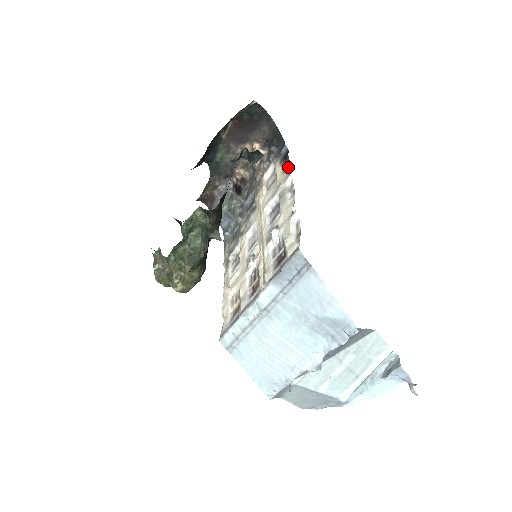
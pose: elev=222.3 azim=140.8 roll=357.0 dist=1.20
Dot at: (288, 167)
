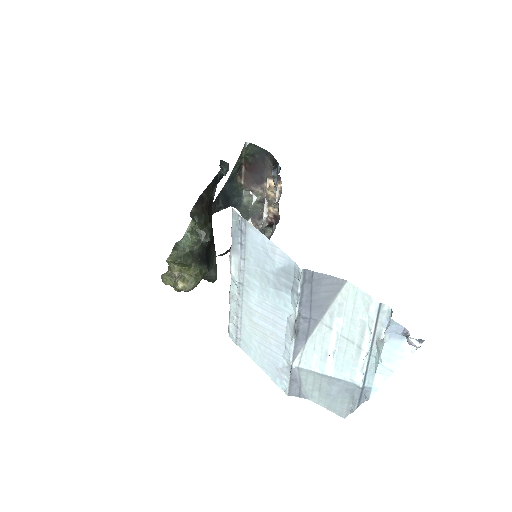
Dot at: occluded
